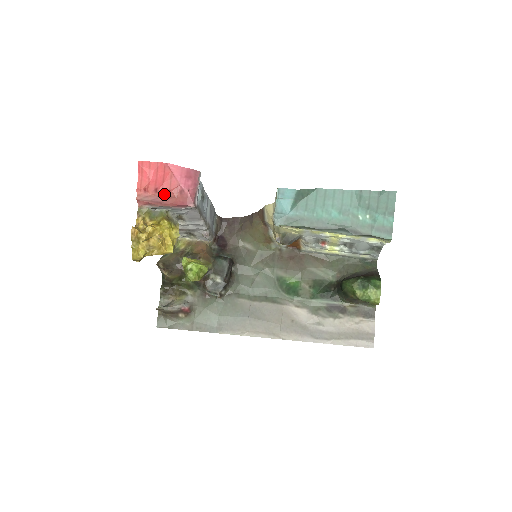
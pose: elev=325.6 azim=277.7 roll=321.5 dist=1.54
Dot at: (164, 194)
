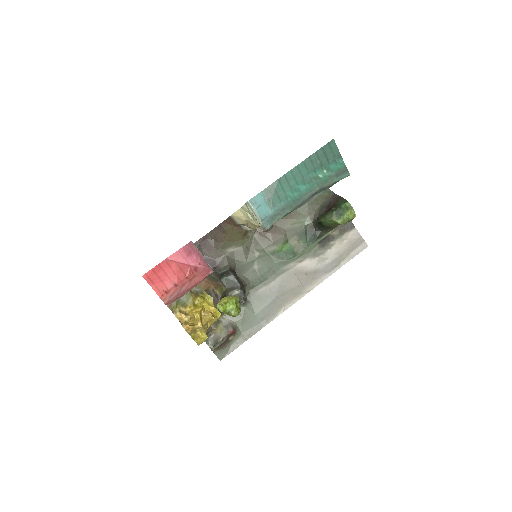
Dot at: (184, 282)
